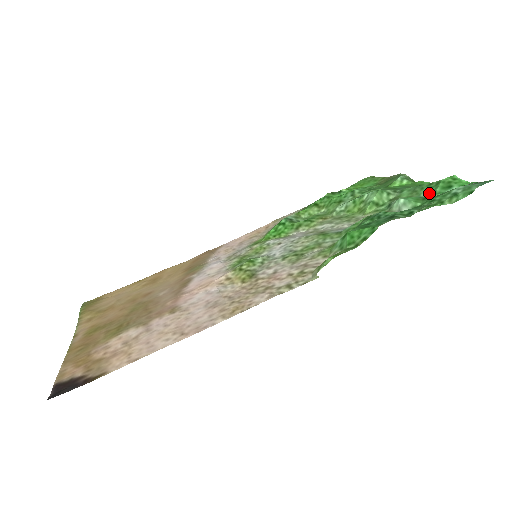
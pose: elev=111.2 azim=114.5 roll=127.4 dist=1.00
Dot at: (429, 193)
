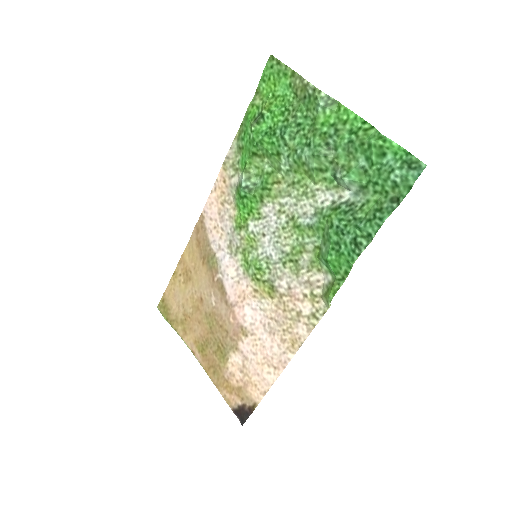
Dot at: (366, 161)
